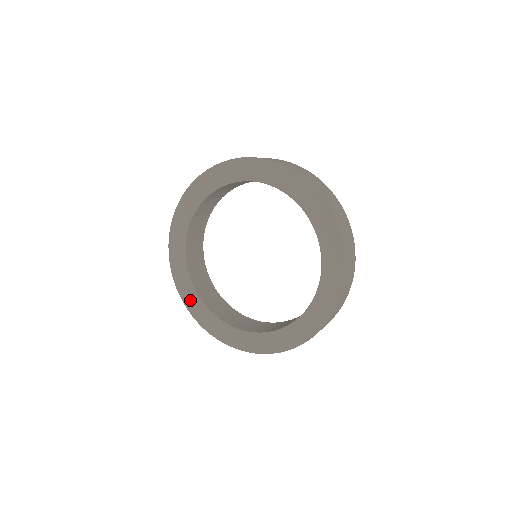
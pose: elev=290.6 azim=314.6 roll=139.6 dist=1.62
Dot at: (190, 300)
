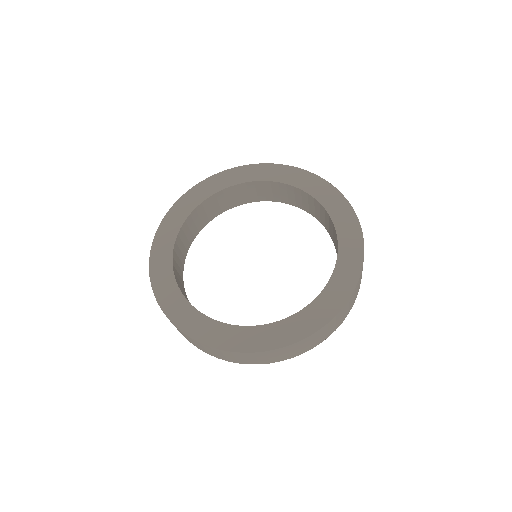
Dot at: (164, 238)
